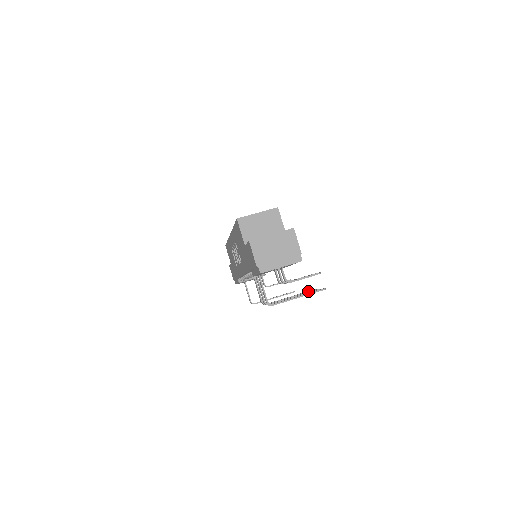
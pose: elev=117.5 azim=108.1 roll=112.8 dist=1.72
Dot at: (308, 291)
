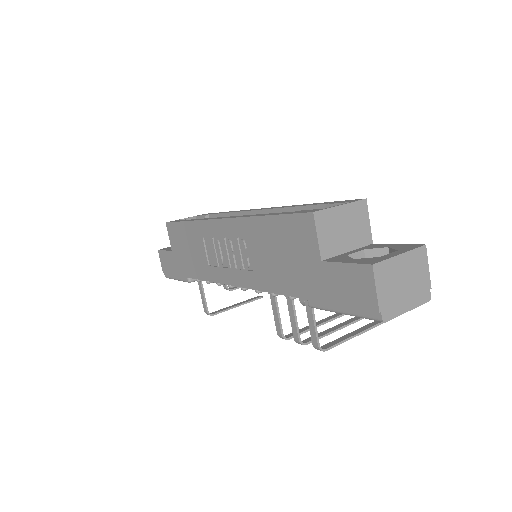
Dot at: (337, 316)
